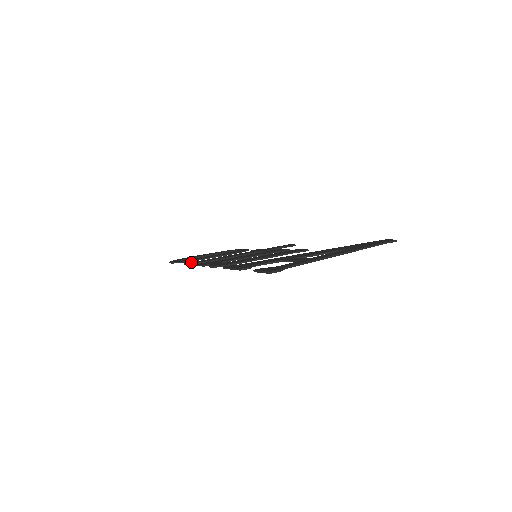
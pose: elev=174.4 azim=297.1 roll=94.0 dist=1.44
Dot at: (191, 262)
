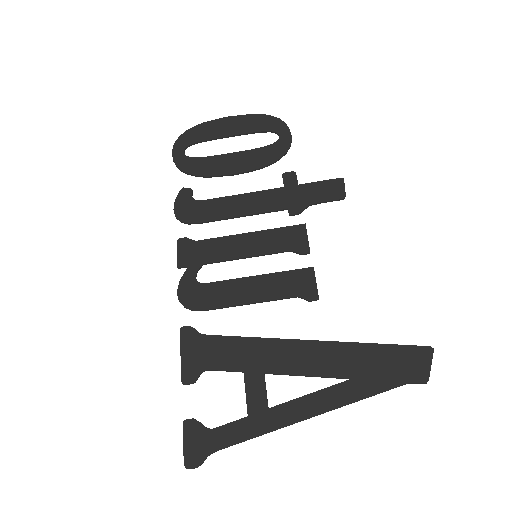
Dot at: (182, 206)
